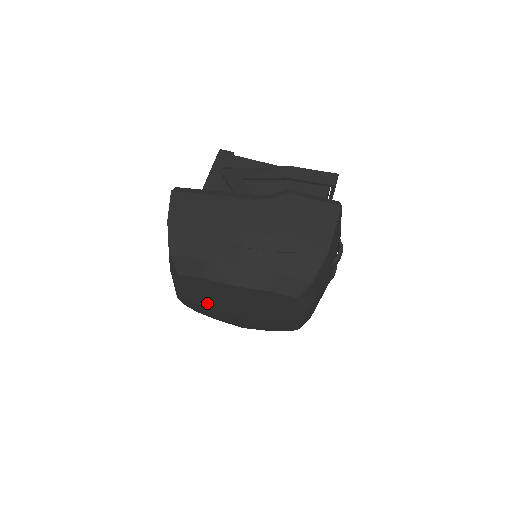
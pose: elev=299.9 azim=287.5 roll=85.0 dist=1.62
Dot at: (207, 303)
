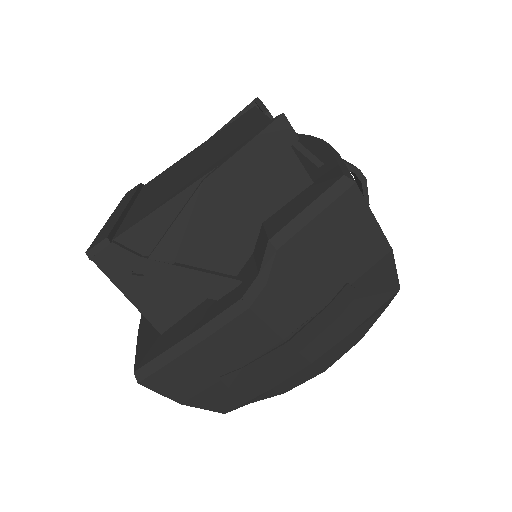
Dot at: occluded
